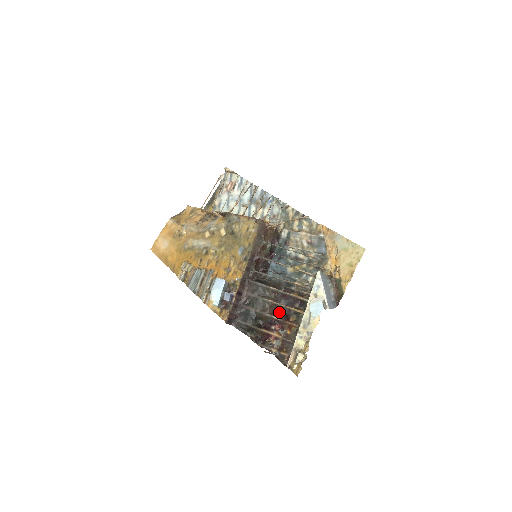
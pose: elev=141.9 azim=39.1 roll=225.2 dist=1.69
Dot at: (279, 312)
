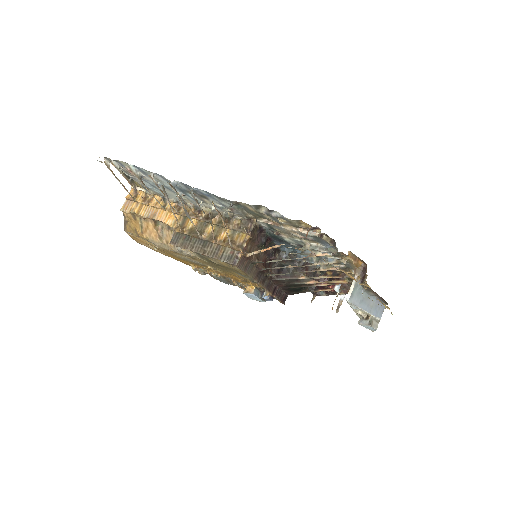
Dot at: (322, 274)
